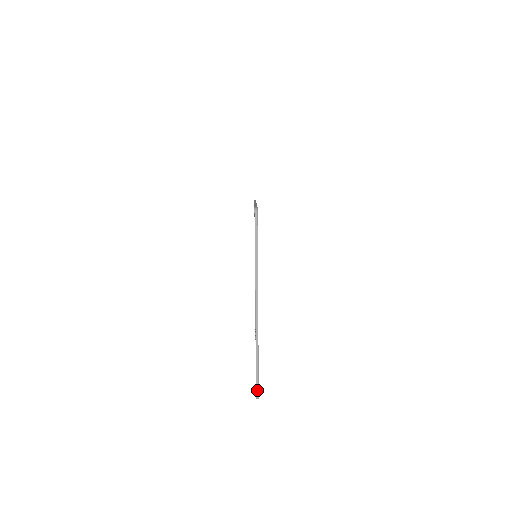
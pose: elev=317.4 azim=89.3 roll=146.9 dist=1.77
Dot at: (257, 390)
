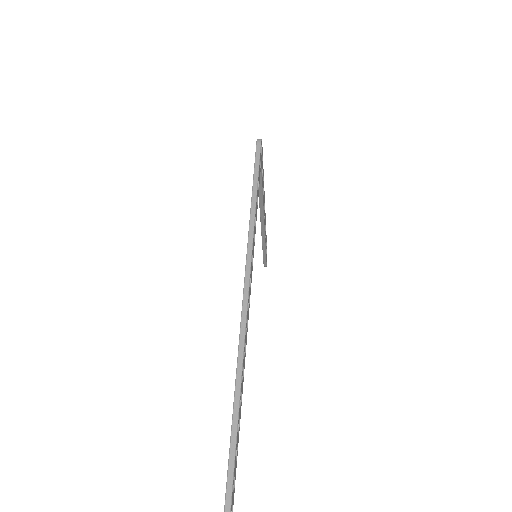
Dot at: (227, 500)
